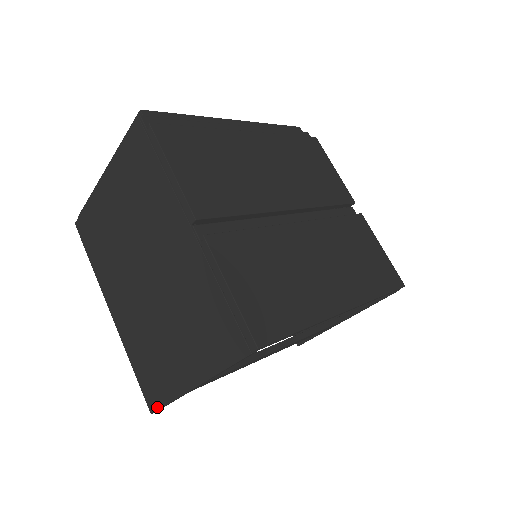
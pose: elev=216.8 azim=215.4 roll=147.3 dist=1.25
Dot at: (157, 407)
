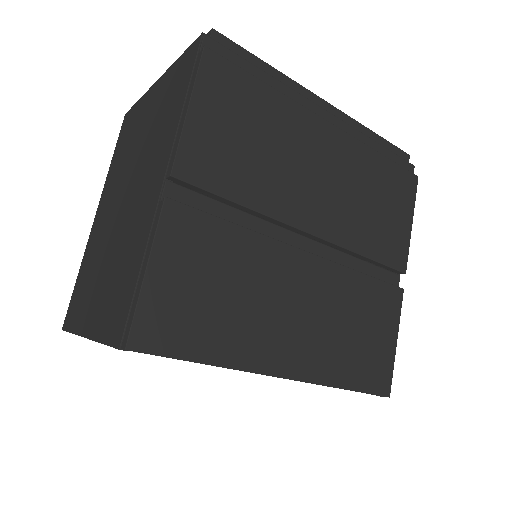
Dot at: (66, 328)
